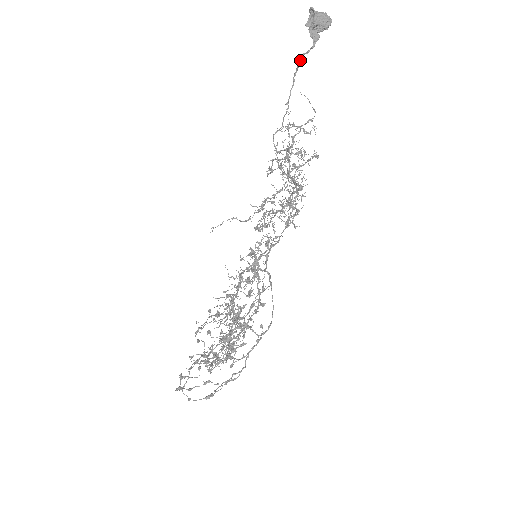
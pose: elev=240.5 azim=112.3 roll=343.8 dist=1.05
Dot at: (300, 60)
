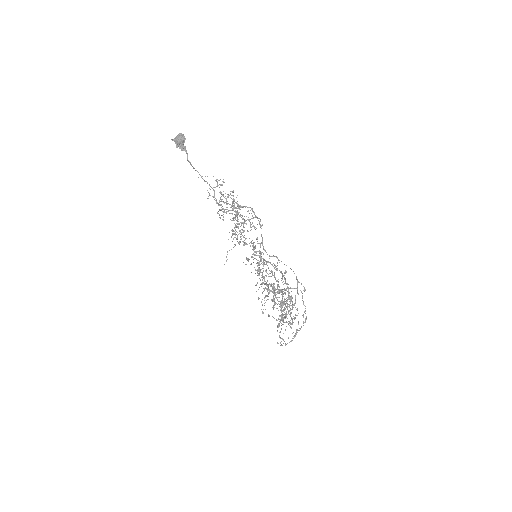
Dot at: (189, 162)
